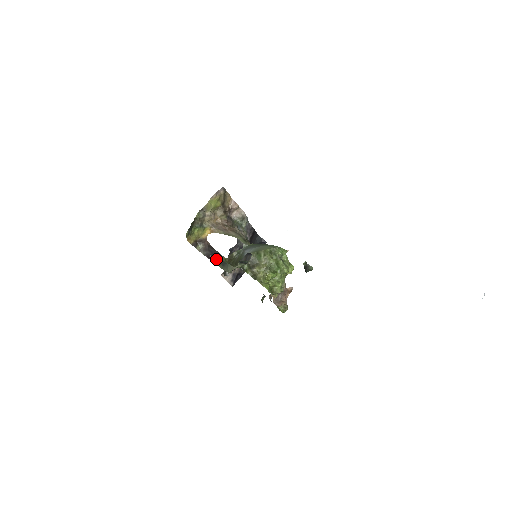
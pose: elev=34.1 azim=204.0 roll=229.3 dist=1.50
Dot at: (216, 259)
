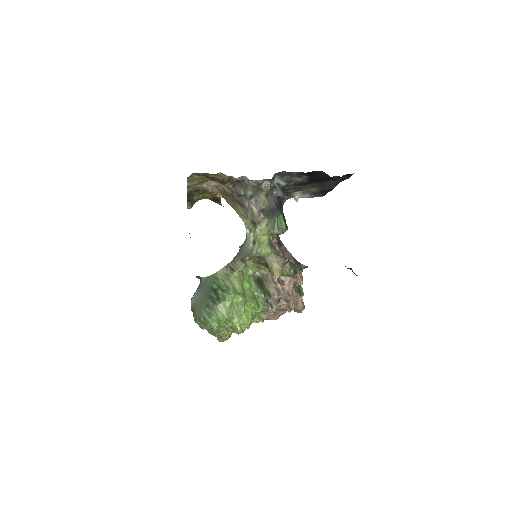
Dot at: occluded
